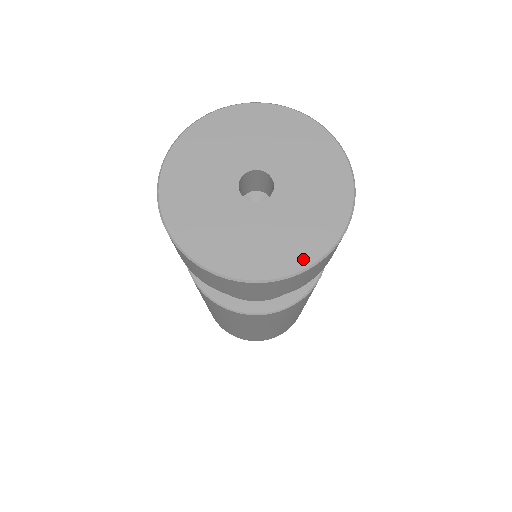
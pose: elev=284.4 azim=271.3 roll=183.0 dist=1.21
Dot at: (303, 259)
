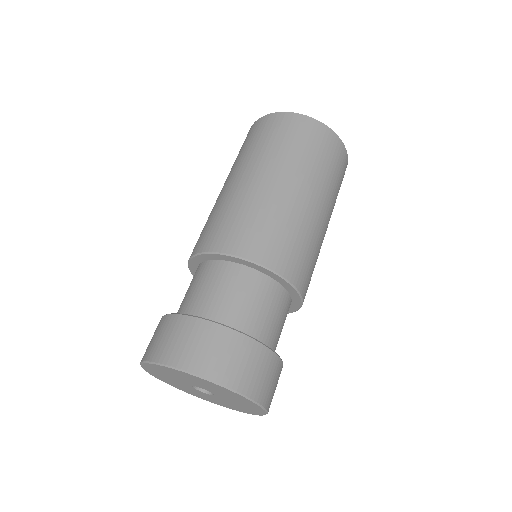
Dot at: (215, 403)
